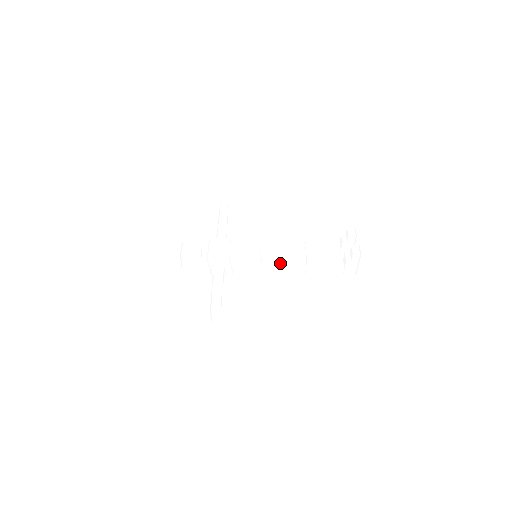
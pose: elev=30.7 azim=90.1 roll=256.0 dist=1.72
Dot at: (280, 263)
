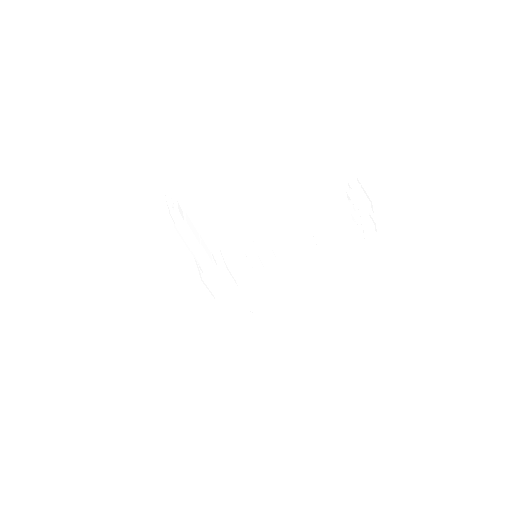
Dot at: (276, 230)
